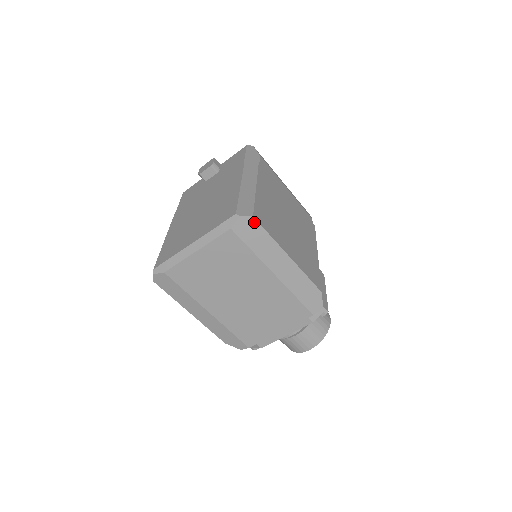
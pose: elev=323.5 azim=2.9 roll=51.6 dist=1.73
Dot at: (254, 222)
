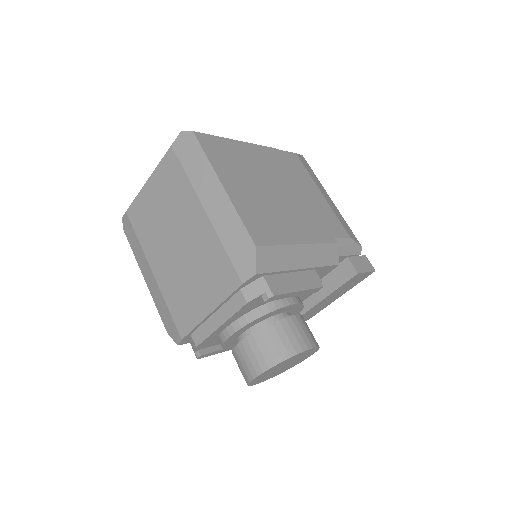
Dot at: (193, 138)
